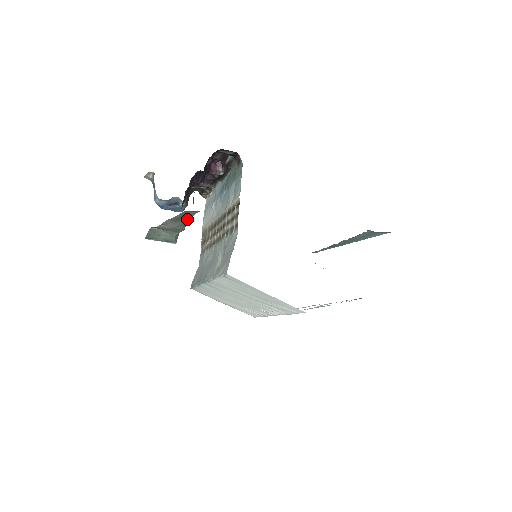
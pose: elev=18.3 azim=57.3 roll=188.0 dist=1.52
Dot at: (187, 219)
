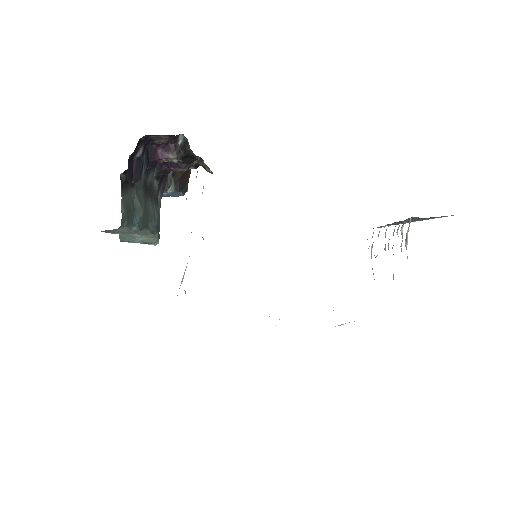
Dot at: (126, 231)
